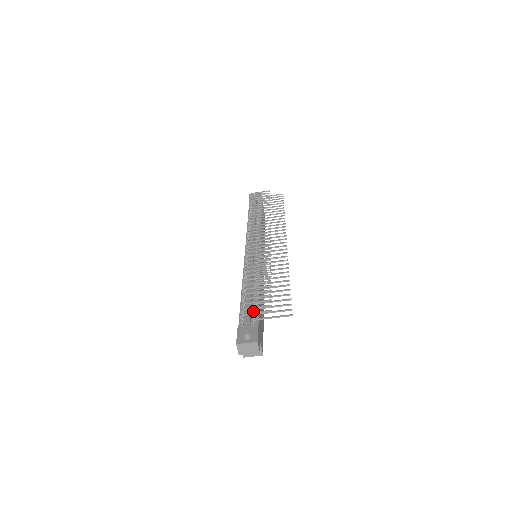
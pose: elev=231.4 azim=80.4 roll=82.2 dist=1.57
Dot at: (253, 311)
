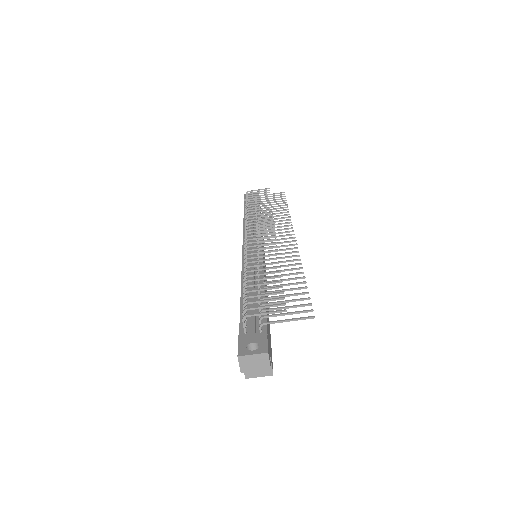
Dot at: occluded
